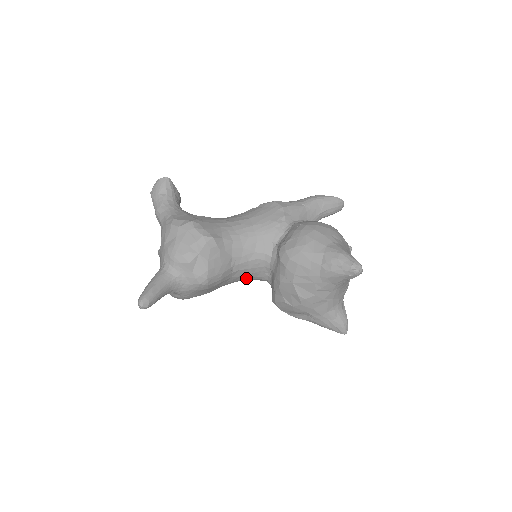
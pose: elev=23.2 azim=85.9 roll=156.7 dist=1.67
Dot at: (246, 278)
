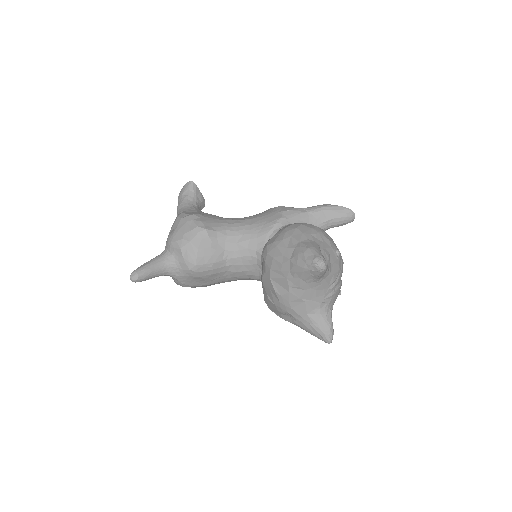
Dot at: (244, 276)
